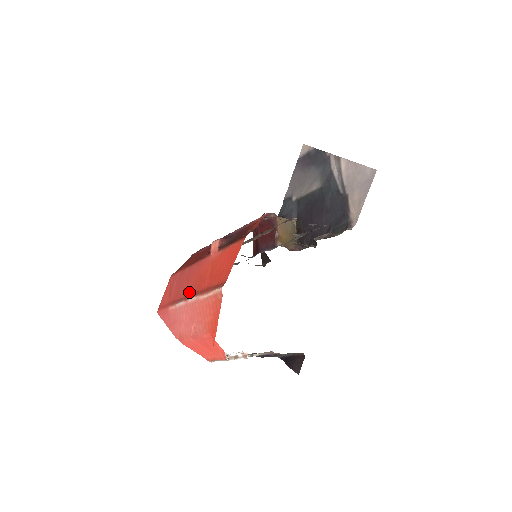
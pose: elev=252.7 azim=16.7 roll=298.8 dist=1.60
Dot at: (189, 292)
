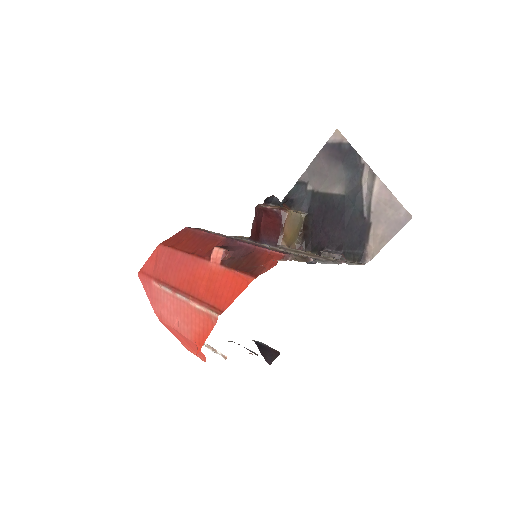
Dot at: (178, 285)
